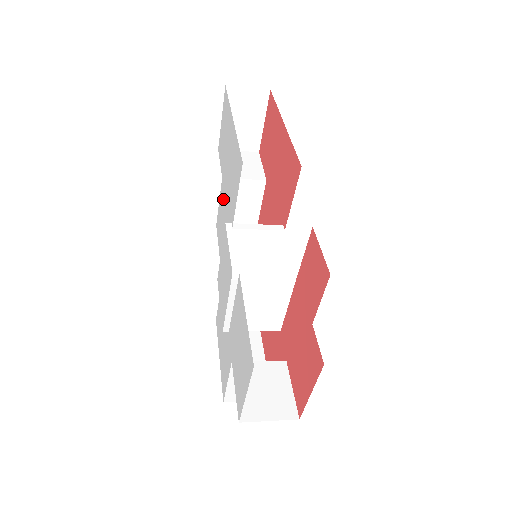
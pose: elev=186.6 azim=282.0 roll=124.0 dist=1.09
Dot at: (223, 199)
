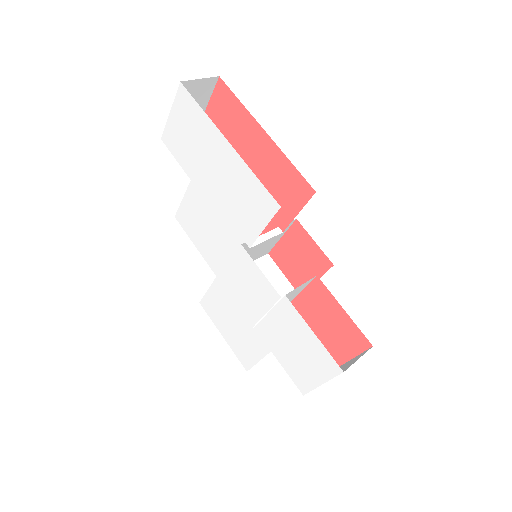
Dot at: (203, 205)
